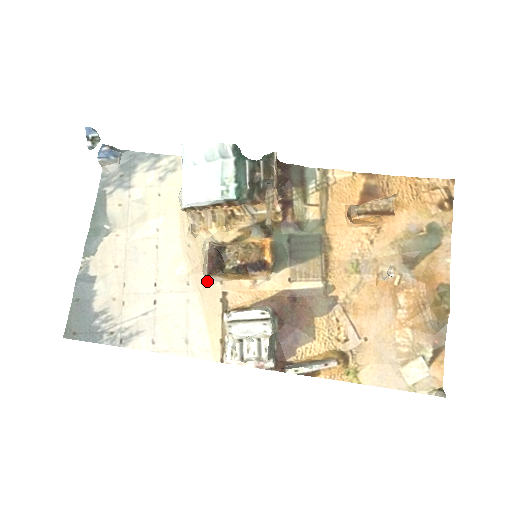
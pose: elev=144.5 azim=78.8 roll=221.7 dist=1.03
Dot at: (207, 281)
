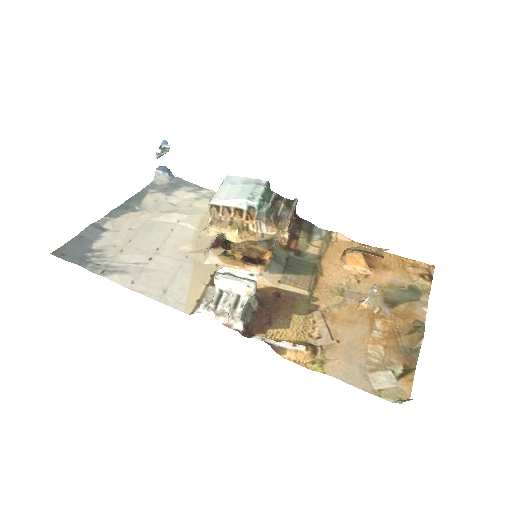
Dot at: (205, 258)
